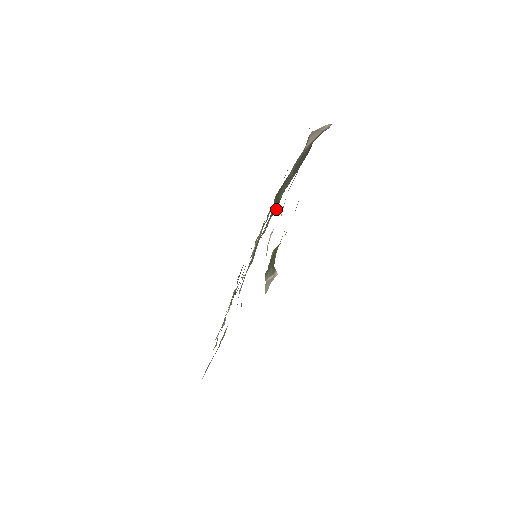
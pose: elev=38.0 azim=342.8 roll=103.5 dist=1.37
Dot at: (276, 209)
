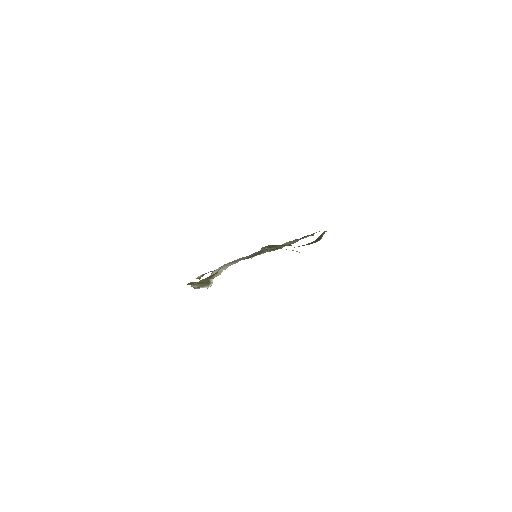
Dot at: occluded
